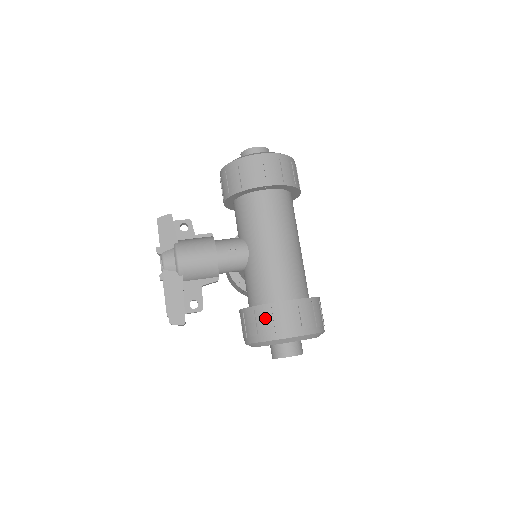
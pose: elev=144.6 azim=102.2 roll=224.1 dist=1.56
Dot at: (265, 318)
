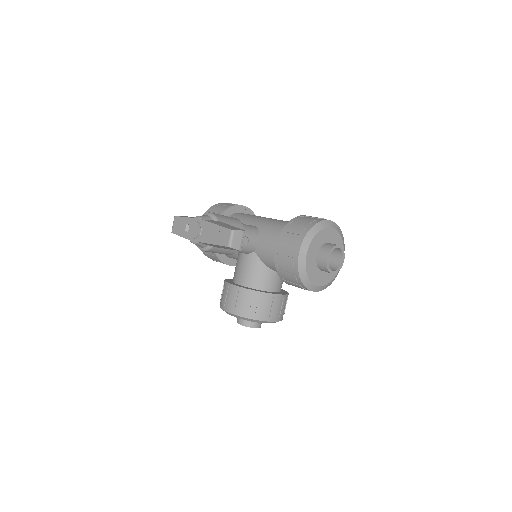
Dot at: (302, 220)
